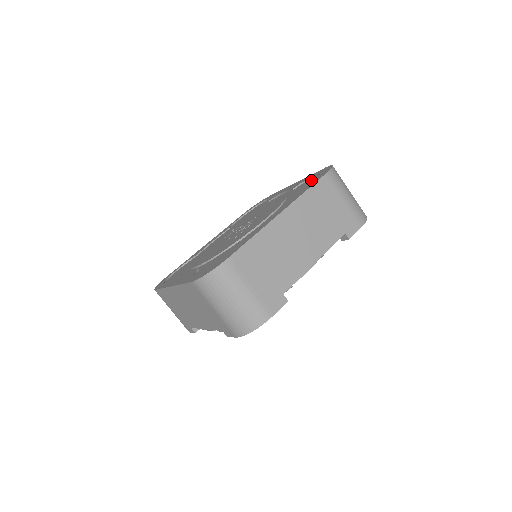
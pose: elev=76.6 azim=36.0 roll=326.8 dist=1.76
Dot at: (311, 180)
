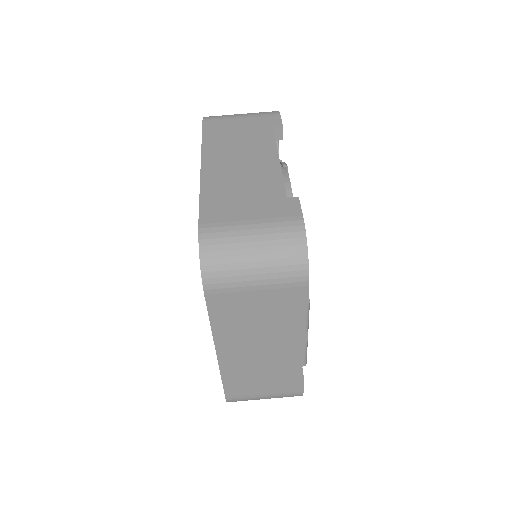
Dot at: occluded
